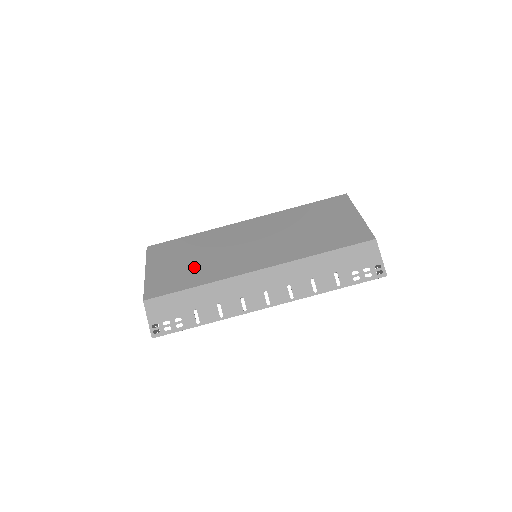
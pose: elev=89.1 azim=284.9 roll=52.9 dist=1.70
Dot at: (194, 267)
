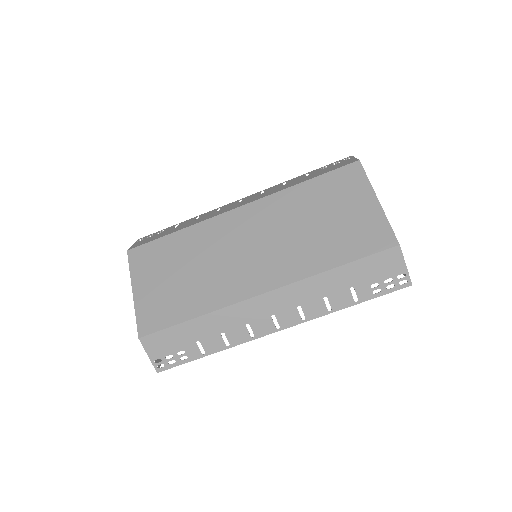
Dot at: (187, 287)
